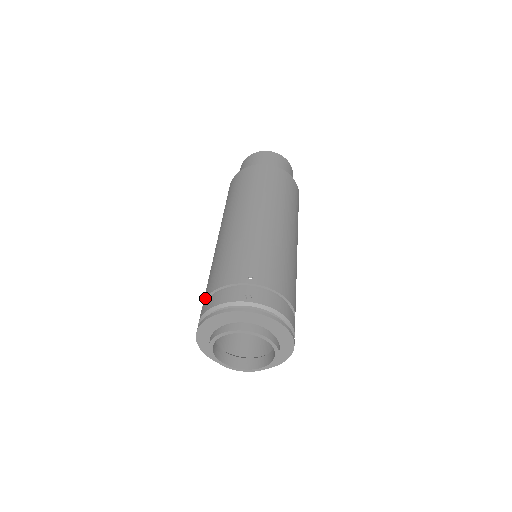
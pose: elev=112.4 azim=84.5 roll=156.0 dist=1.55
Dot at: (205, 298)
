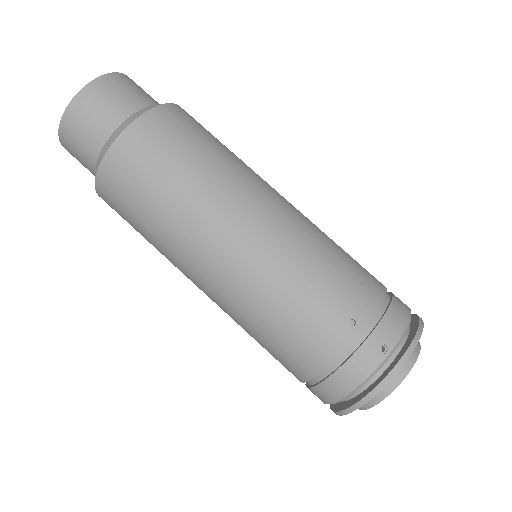
Dot at: occluded
